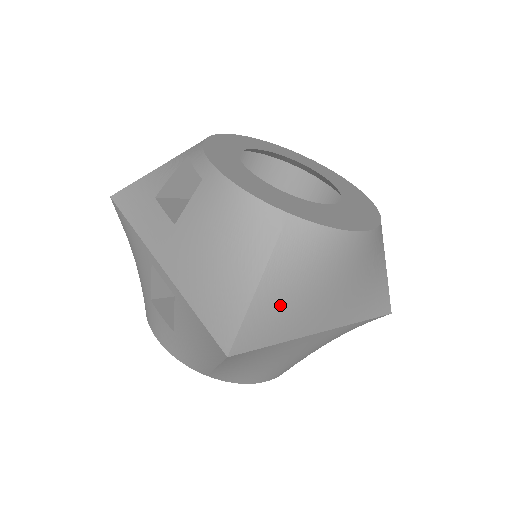
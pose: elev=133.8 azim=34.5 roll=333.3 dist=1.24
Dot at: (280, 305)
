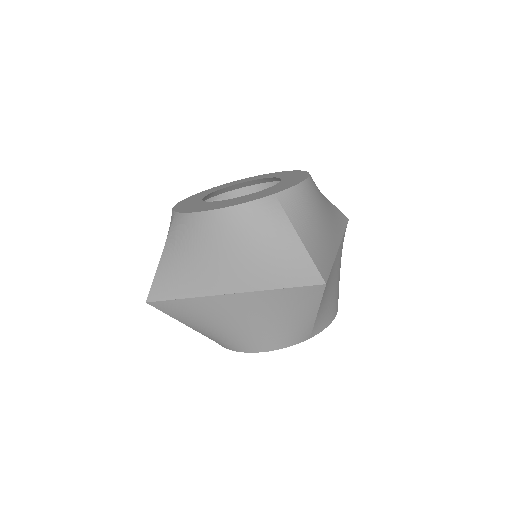
Dot at: (175, 270)
